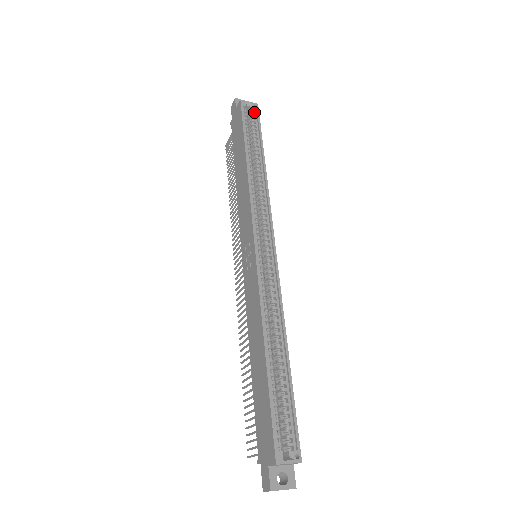
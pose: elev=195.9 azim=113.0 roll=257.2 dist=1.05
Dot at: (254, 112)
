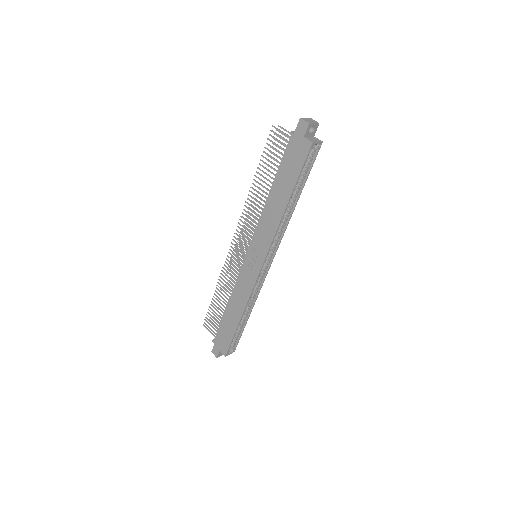
Dot at: (315, 150)
